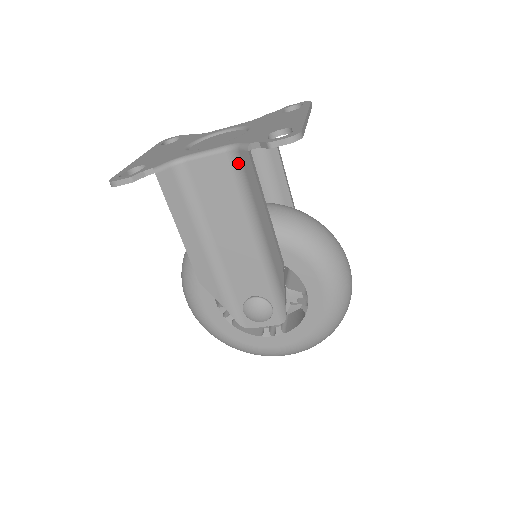
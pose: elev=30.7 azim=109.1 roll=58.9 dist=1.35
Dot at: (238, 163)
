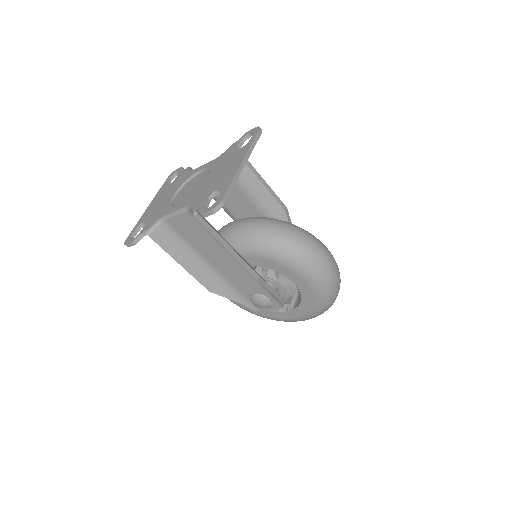
Dot at: occluded
